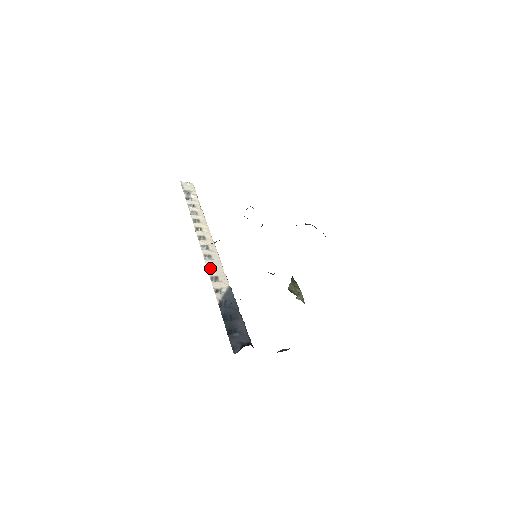
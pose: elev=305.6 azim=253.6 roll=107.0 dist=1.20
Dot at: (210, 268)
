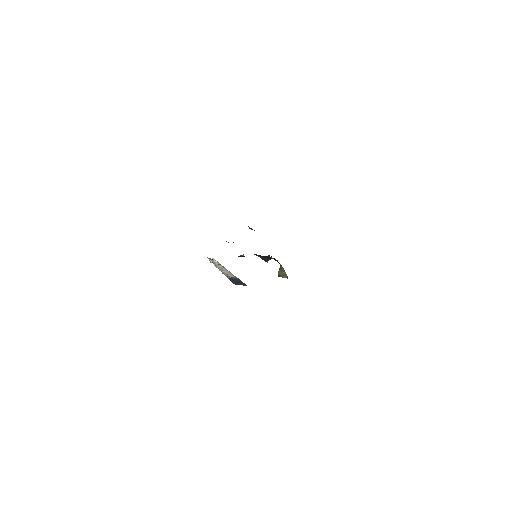
Dot at: occluded
